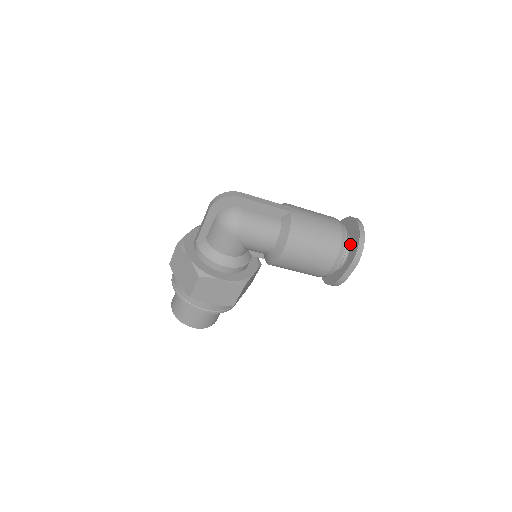
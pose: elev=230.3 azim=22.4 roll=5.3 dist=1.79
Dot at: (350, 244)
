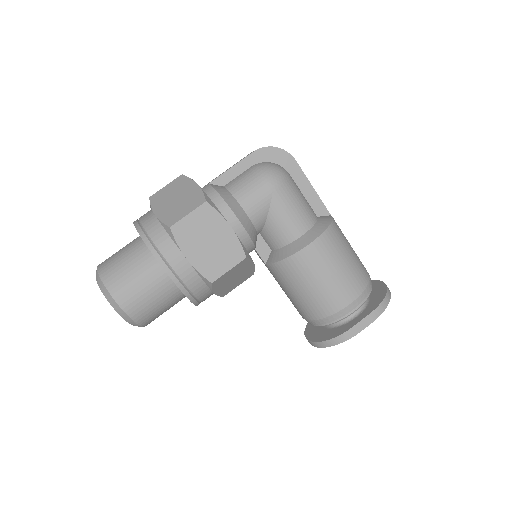
Dot at: (369, 298)
